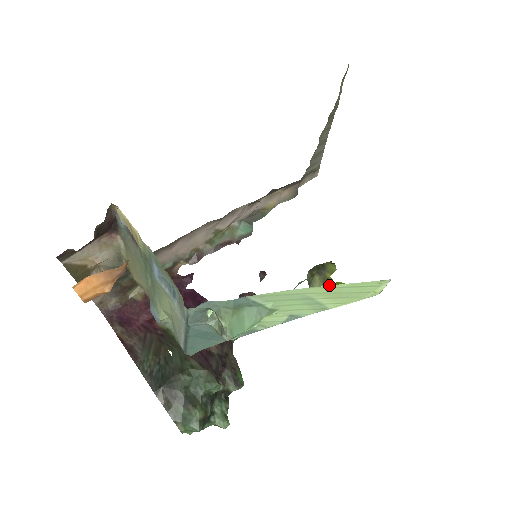
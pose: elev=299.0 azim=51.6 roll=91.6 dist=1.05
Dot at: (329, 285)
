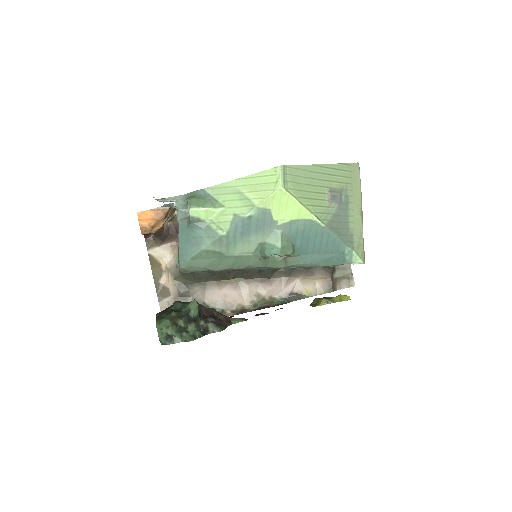
Dot at: occluded
